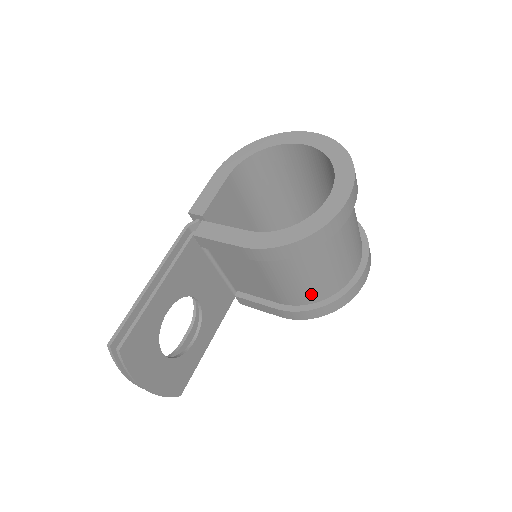
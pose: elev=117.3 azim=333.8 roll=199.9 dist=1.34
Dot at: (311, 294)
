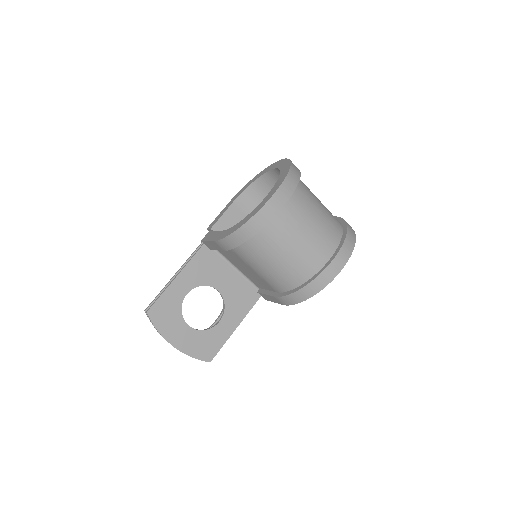
Dot at: (286, 279)
